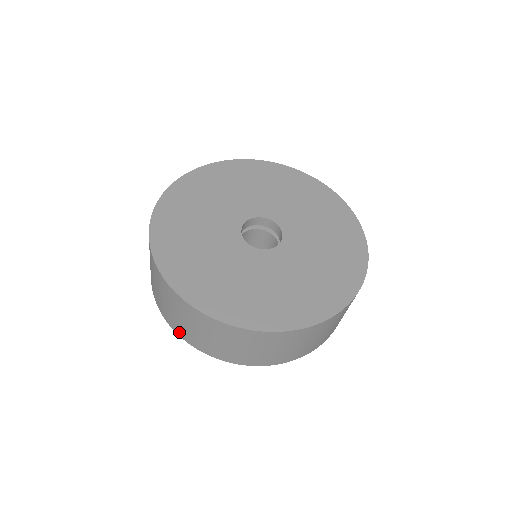
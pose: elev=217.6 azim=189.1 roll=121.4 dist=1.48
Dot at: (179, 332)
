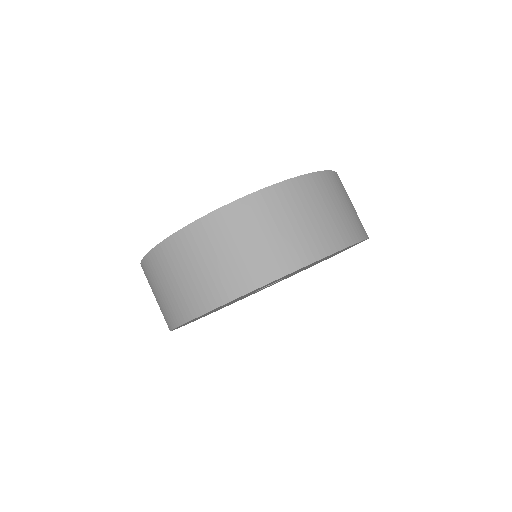
Dot at: (167, 324)
